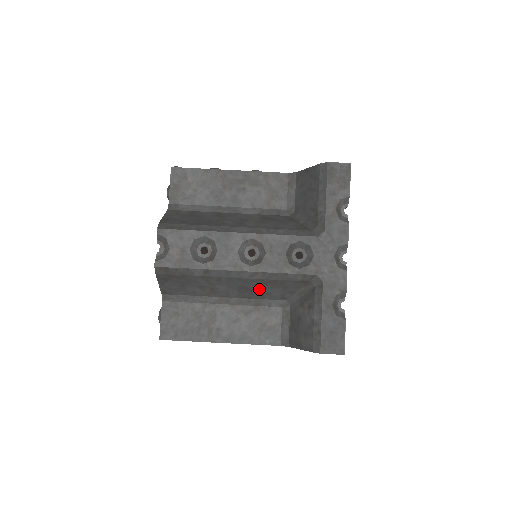
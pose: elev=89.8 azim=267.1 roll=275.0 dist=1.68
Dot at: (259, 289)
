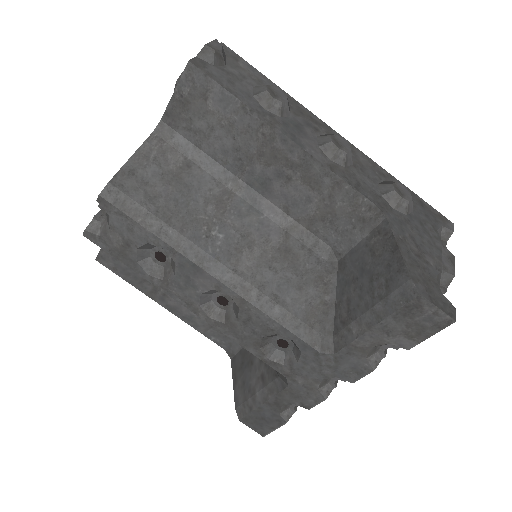
Dot at: occluded
